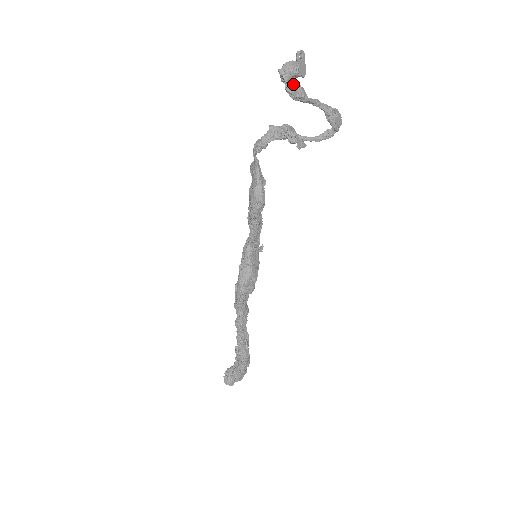
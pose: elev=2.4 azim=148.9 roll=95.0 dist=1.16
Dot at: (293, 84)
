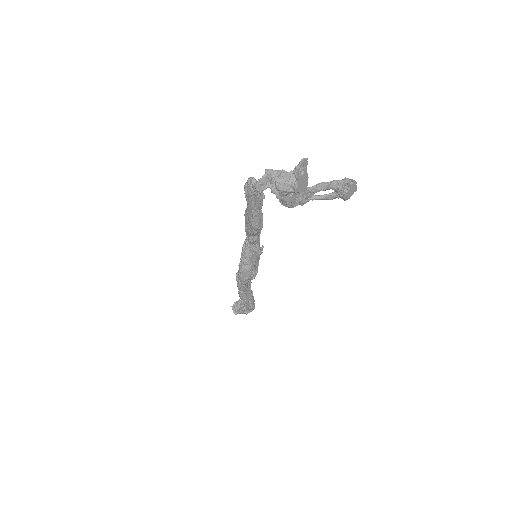
Dot at: (290, 197)
